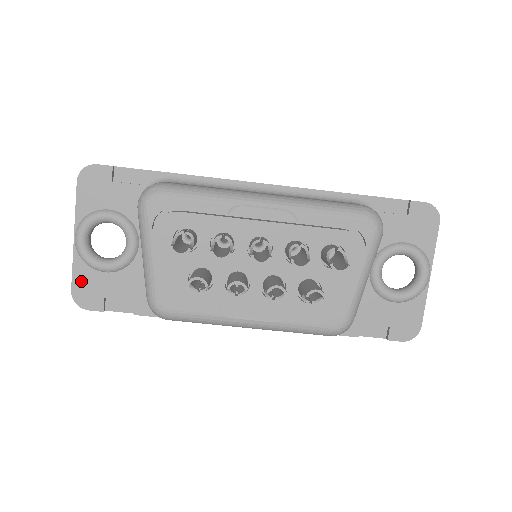
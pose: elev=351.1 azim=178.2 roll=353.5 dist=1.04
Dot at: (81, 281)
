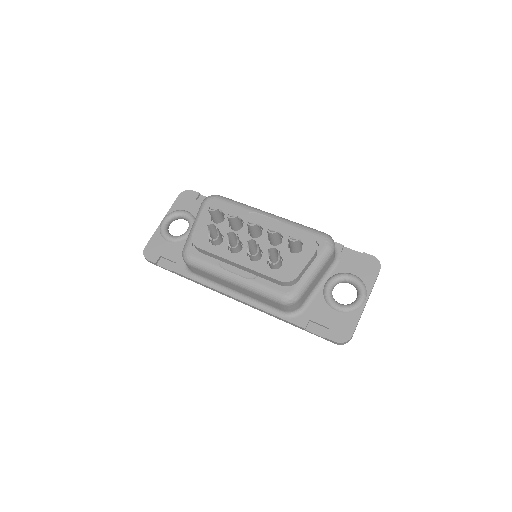
Dot at: (153, 243)
